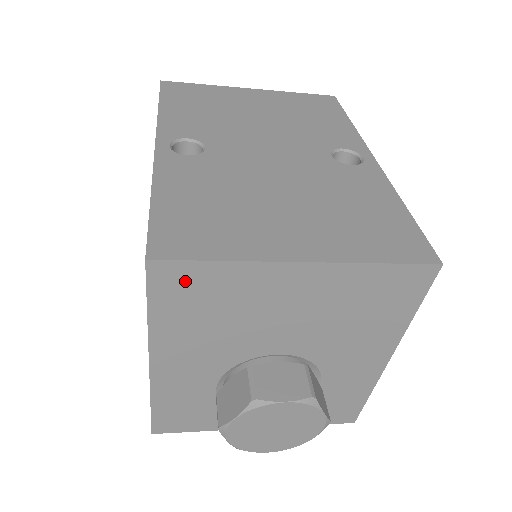
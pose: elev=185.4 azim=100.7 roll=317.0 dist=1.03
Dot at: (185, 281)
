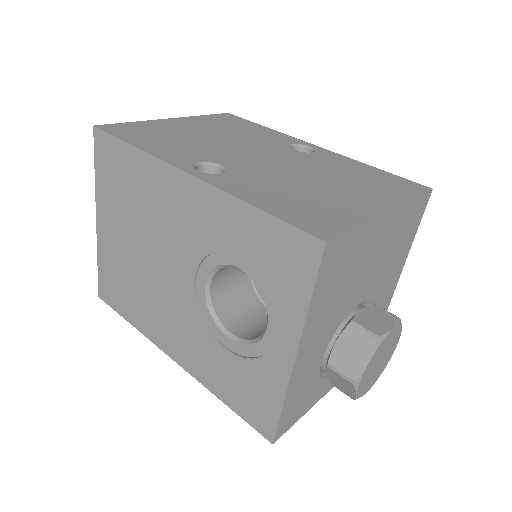
Dot at: (338, 254)
